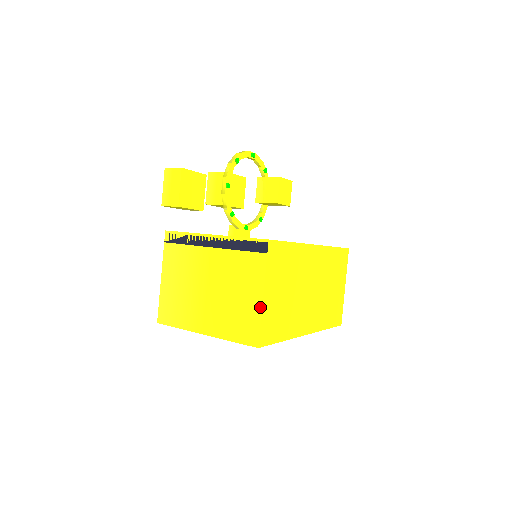
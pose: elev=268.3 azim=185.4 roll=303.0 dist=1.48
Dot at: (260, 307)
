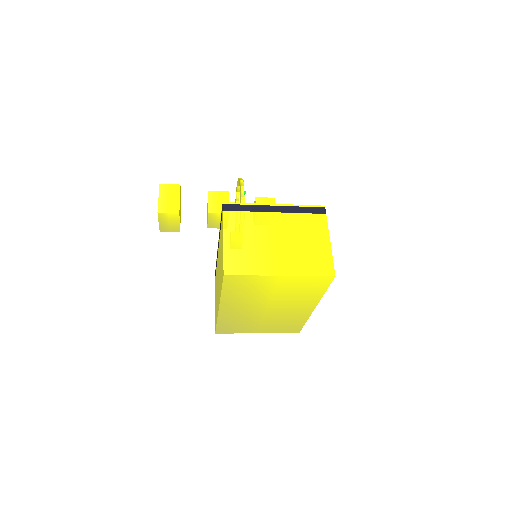
Dot at: (330, 248)
